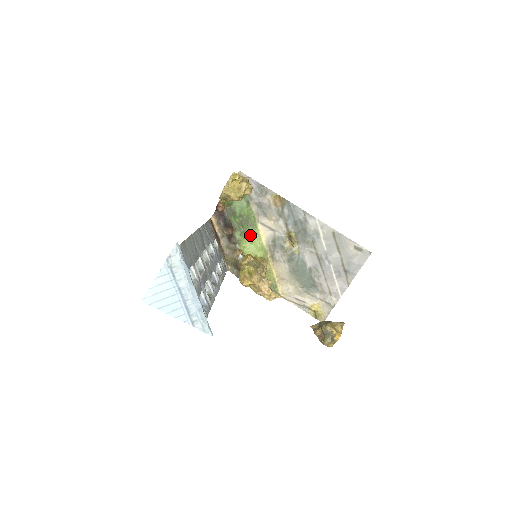
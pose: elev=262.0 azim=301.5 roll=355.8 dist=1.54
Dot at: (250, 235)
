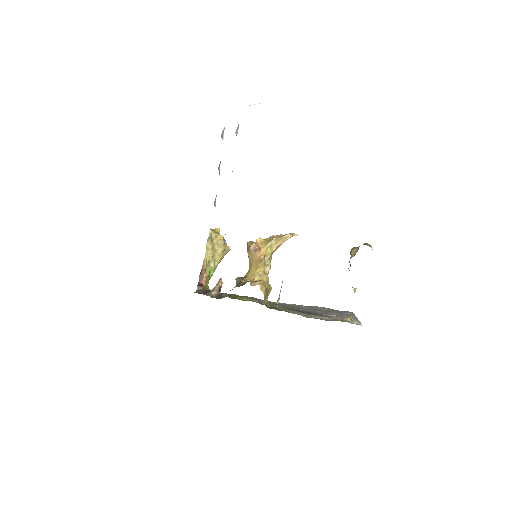
Dot at: occluded
